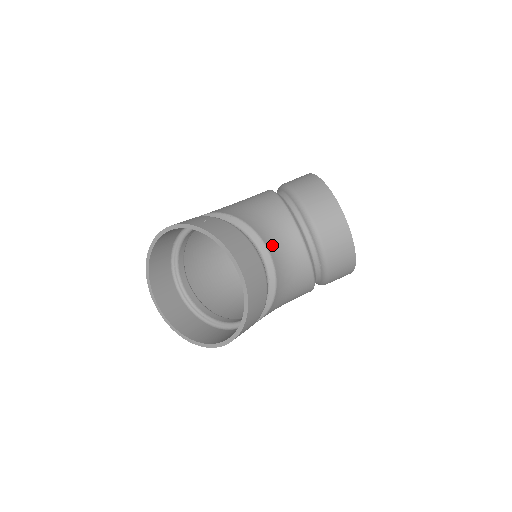
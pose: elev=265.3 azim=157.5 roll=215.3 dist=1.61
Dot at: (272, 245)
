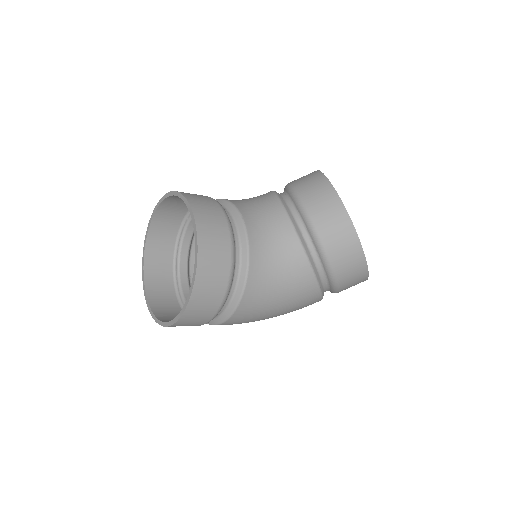
Dot at: (247, 213)
